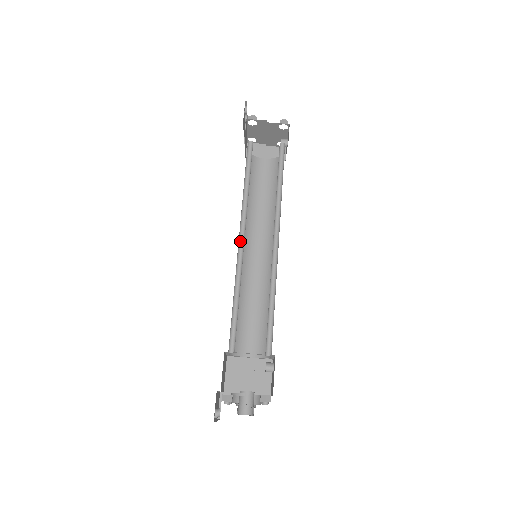
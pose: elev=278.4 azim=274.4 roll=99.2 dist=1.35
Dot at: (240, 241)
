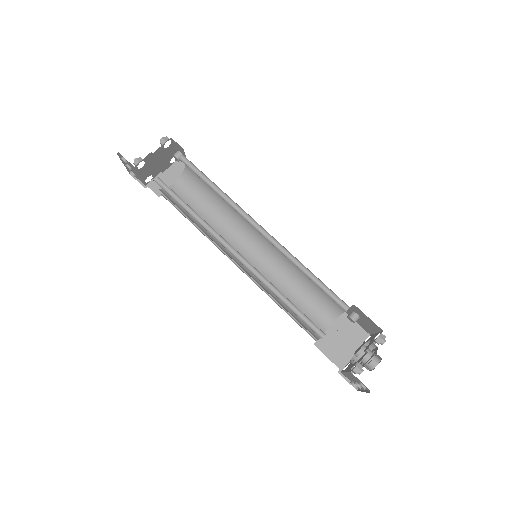
Dot at: (236, 258)
